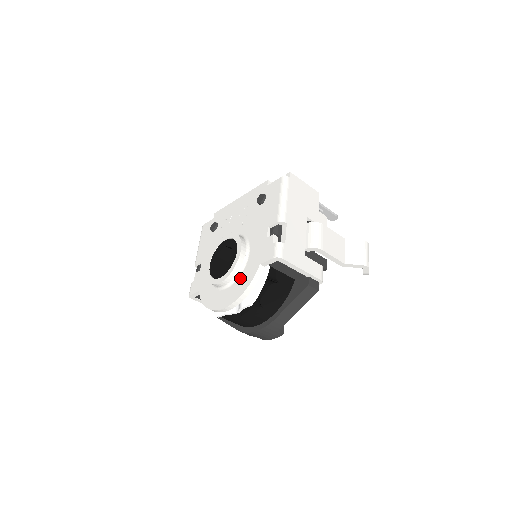
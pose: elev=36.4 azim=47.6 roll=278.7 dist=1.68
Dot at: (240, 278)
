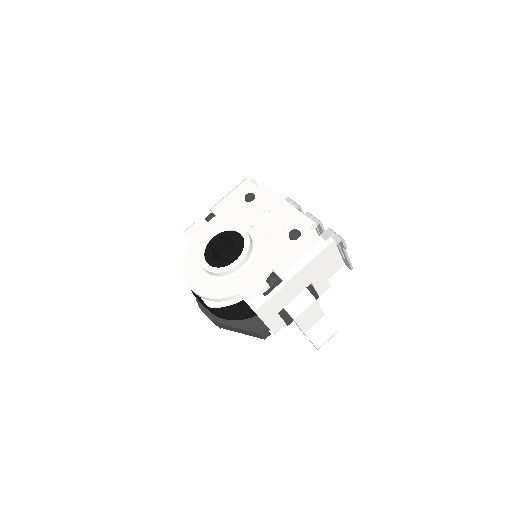
Dot at: (219, 282)
